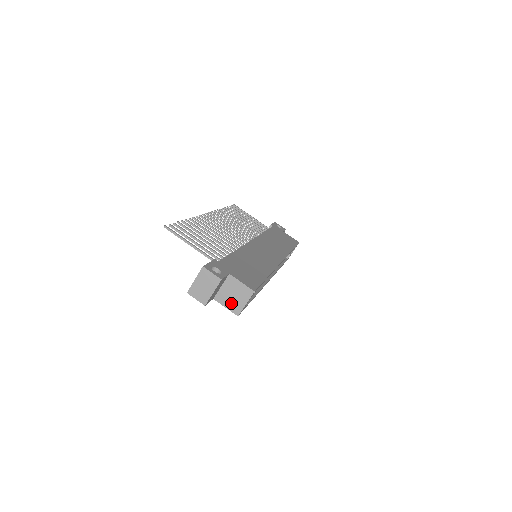
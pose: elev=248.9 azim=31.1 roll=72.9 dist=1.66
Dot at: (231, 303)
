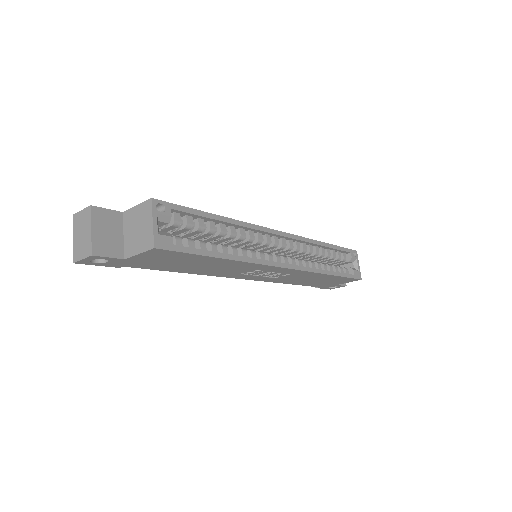
Dot at: (140, 241)
